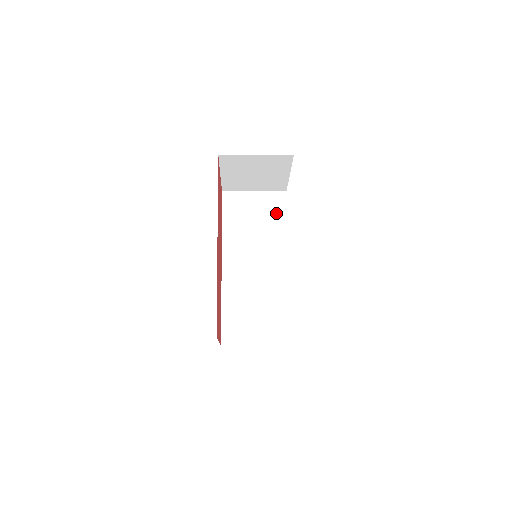
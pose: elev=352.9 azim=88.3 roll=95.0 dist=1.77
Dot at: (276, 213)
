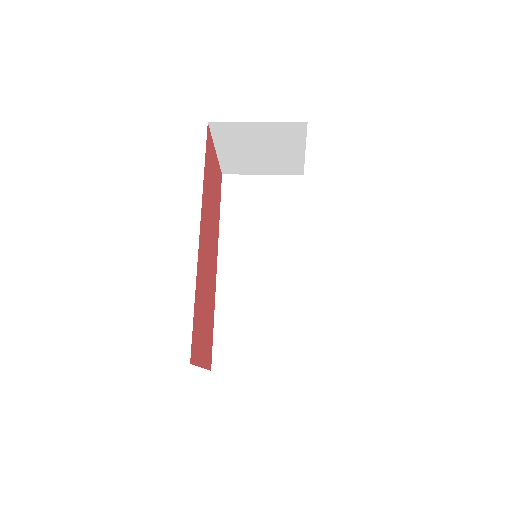
Dot at: (289, 203)
